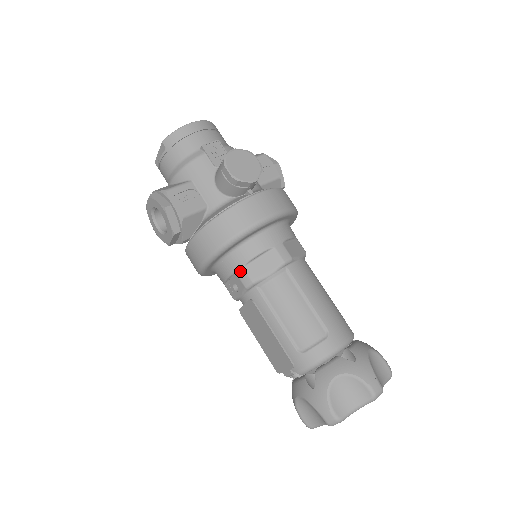
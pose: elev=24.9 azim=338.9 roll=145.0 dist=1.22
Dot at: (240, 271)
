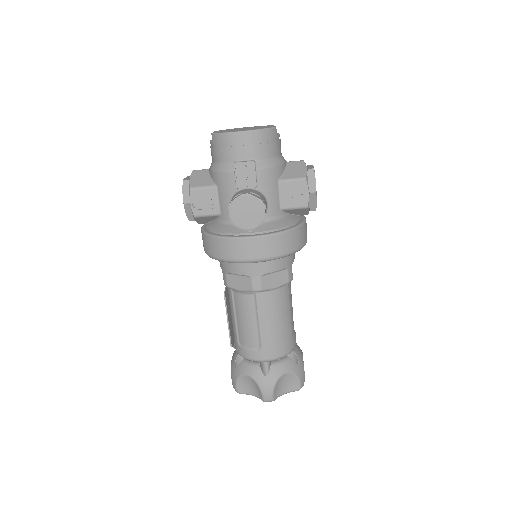
Dot at: (224, 273)
